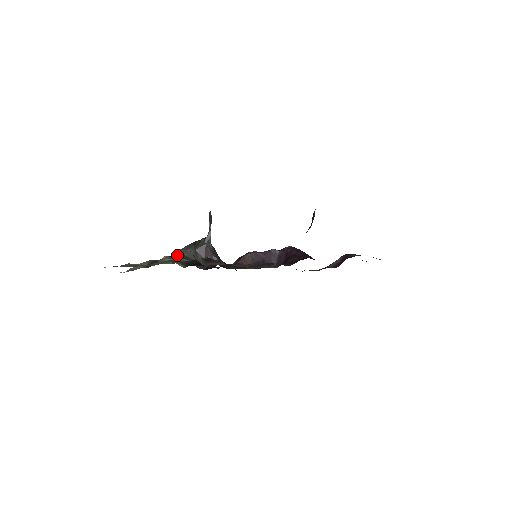
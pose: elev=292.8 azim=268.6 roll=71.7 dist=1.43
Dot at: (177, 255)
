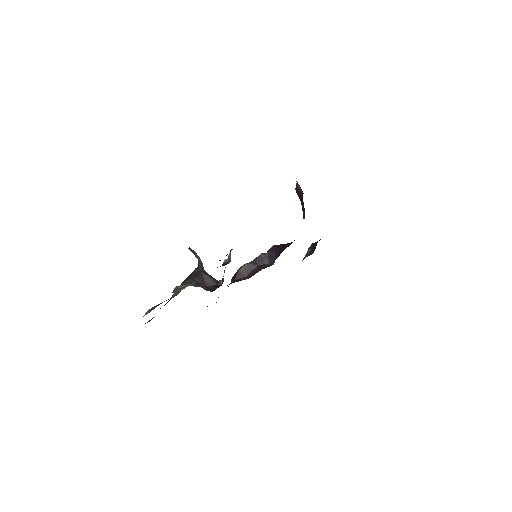
Dot at: (180, 290)
